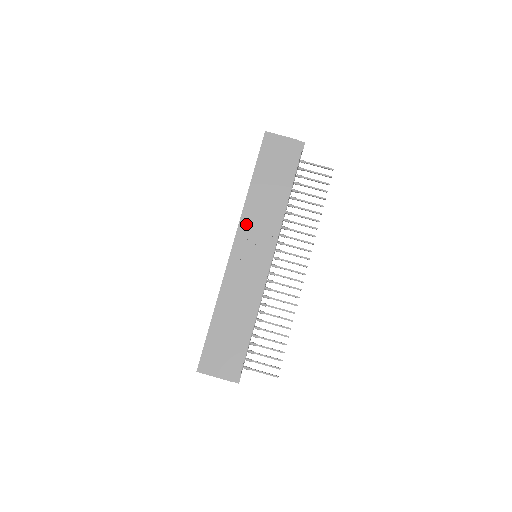
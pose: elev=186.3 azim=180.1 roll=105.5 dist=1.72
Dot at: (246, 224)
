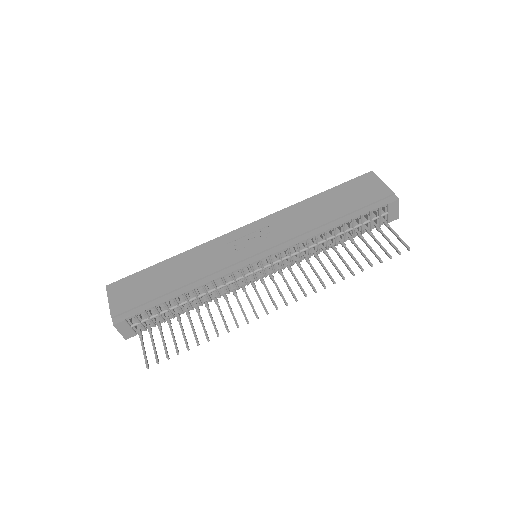
Dot at: (274, 219)
